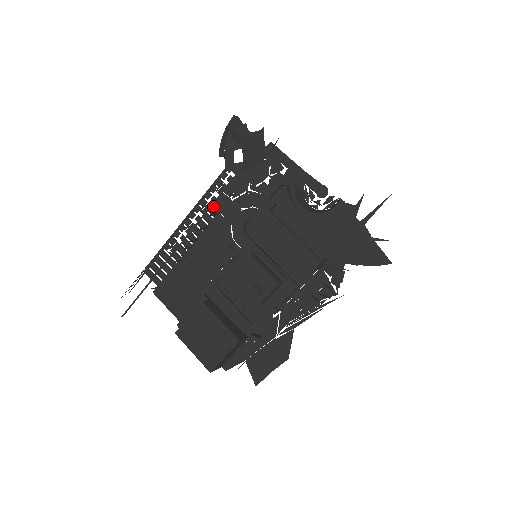
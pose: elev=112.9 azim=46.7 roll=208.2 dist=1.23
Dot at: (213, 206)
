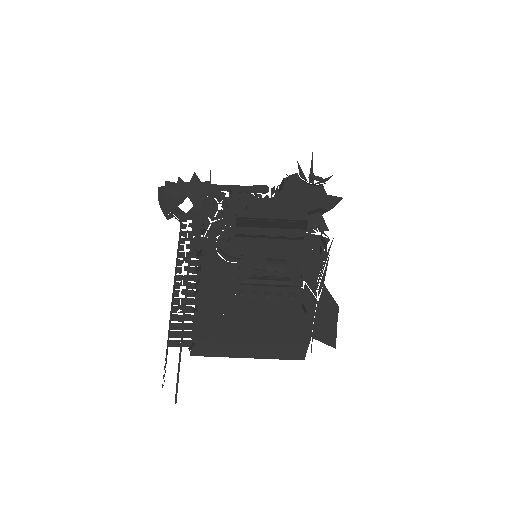
Dot at: (192, 251)
